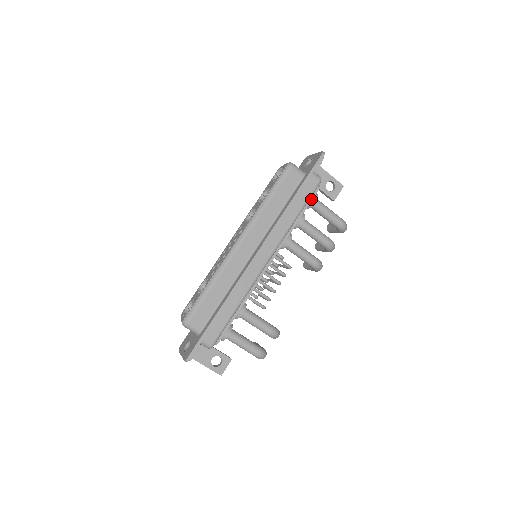
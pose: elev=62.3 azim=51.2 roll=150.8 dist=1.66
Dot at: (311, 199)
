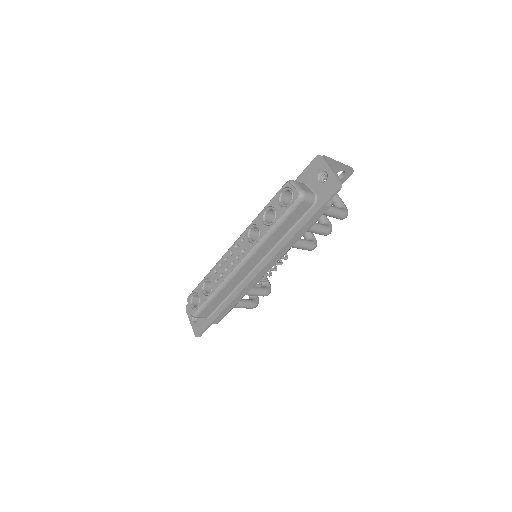
Dot at: occluded
